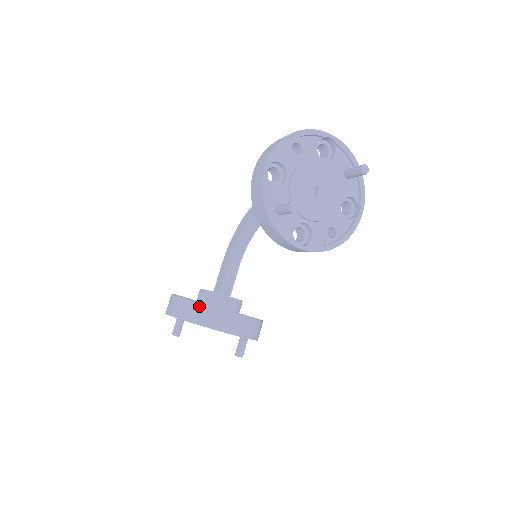
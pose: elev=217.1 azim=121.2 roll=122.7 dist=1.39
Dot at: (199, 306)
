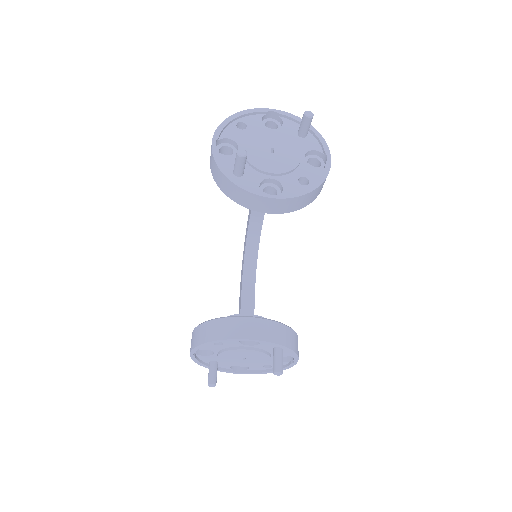
Dot at: (212, 323)
